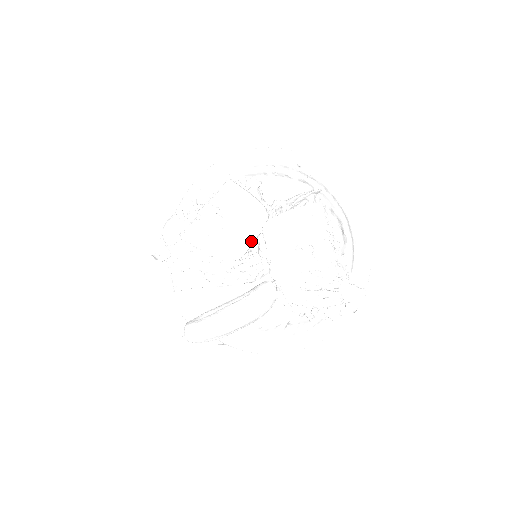
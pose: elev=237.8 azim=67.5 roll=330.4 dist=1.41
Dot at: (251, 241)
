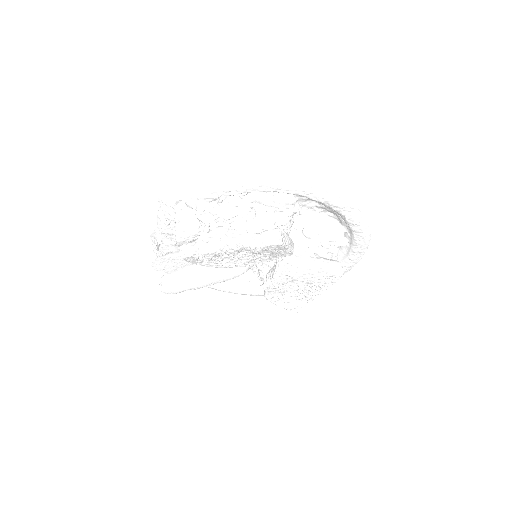
Dot at: occluded
